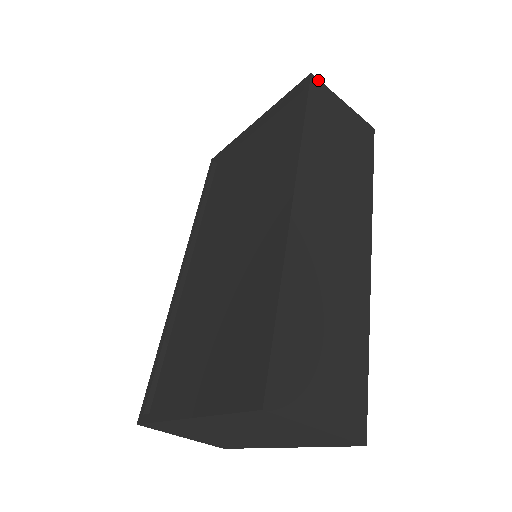
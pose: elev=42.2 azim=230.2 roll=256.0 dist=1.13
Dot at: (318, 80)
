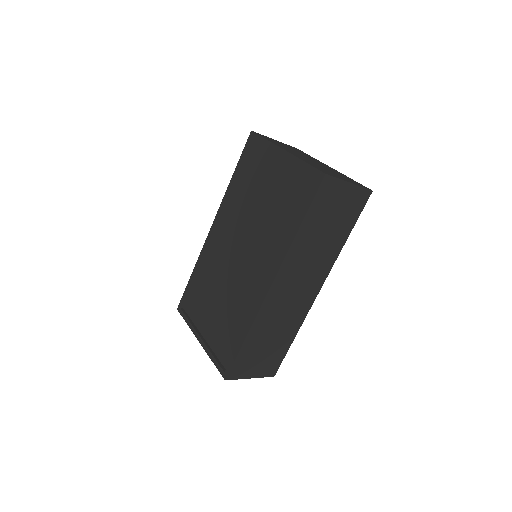
Dot at: (330, 177)
